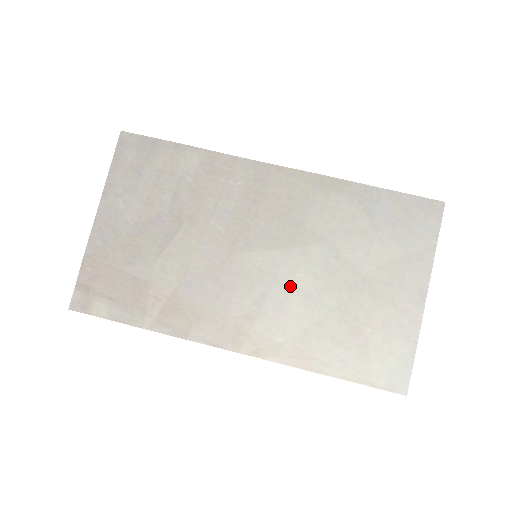
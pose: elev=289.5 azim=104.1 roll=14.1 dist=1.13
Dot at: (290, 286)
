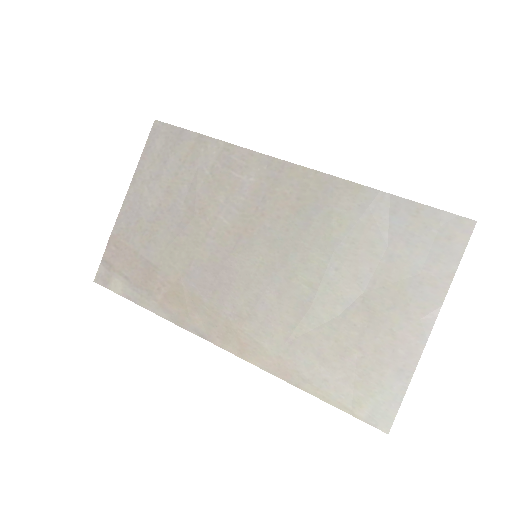
Dot at: (284, 292)
